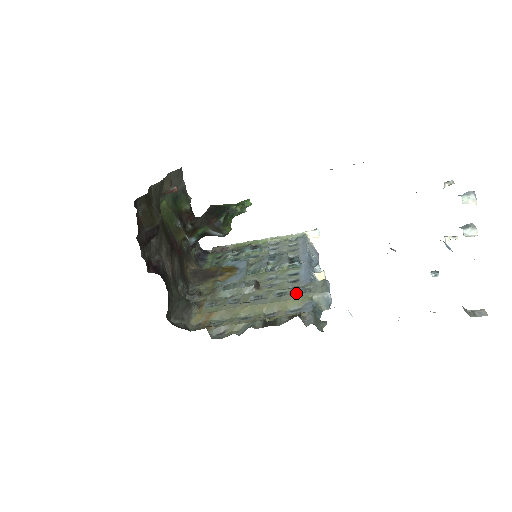
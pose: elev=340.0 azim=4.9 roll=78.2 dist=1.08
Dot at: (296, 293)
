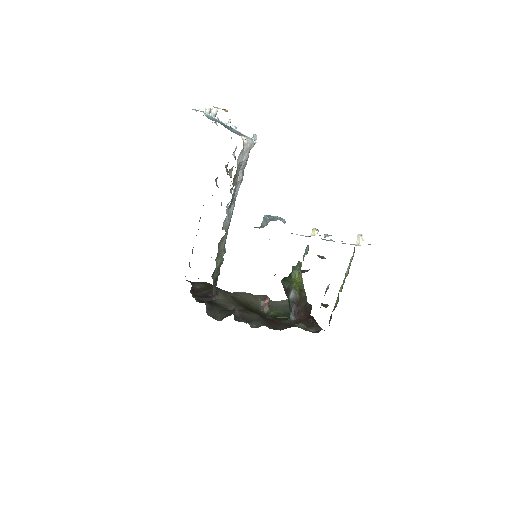
Dot at: occluded
